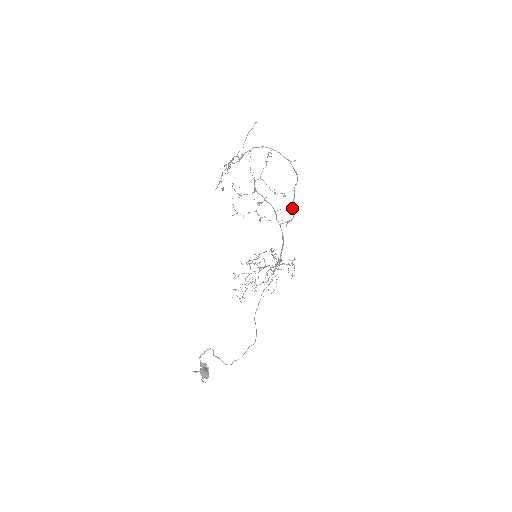
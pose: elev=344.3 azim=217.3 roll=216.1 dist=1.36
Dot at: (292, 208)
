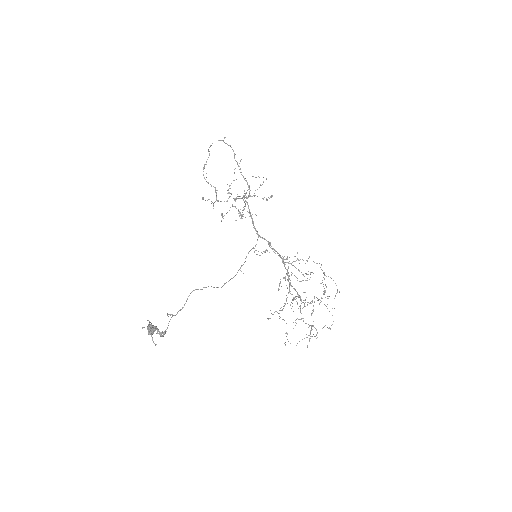
Dot at: (245, 180)
